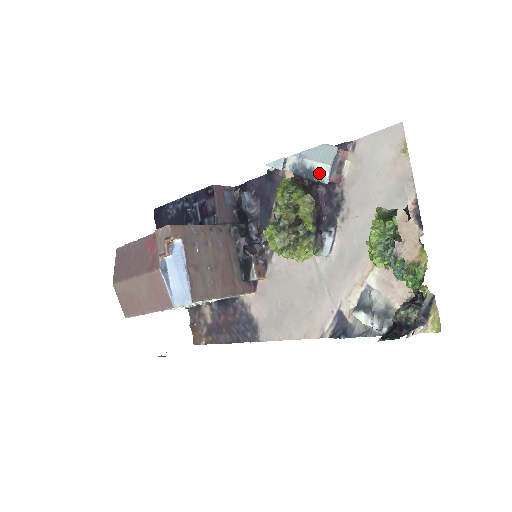
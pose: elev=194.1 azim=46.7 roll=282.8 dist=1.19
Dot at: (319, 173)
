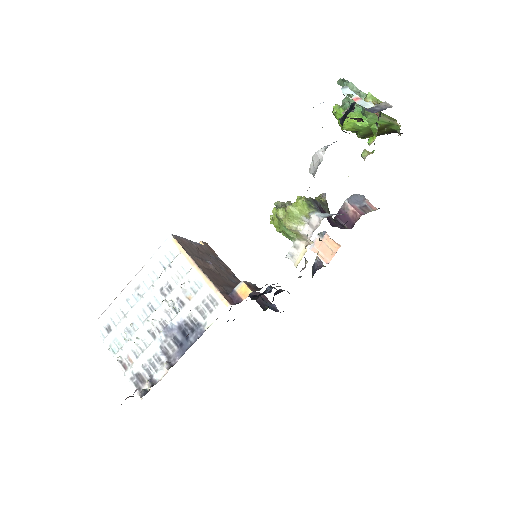
Dot at: occluded
